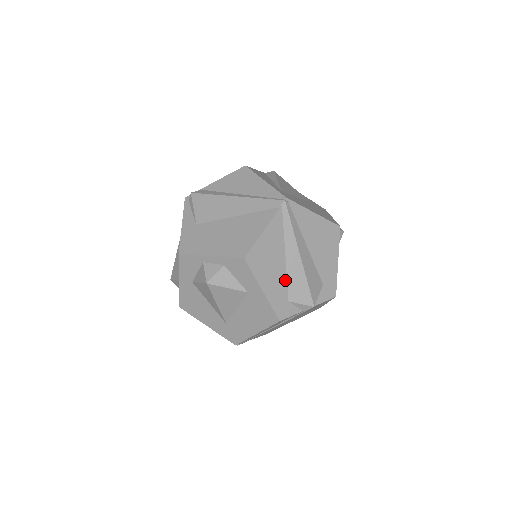
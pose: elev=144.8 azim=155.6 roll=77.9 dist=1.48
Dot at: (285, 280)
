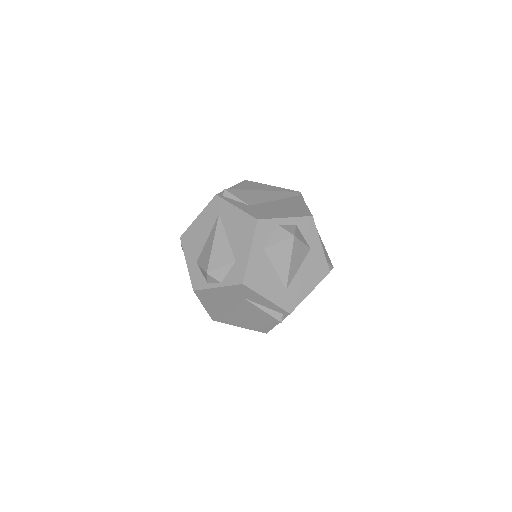
Dot at: occluded
